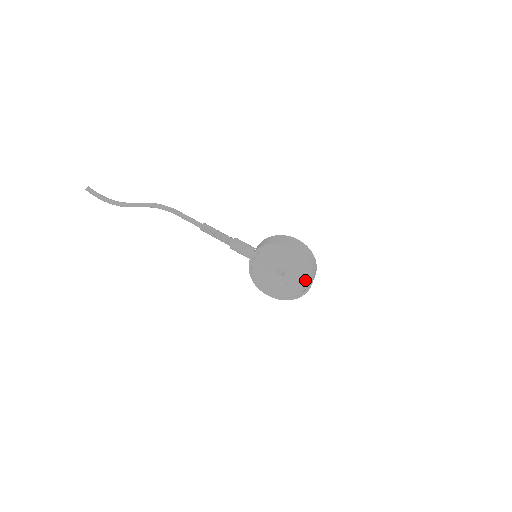
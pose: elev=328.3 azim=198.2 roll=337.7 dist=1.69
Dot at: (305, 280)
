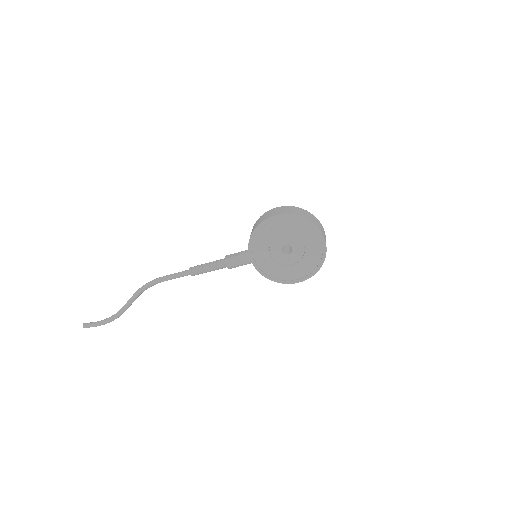
Dot at: (313, 236)
